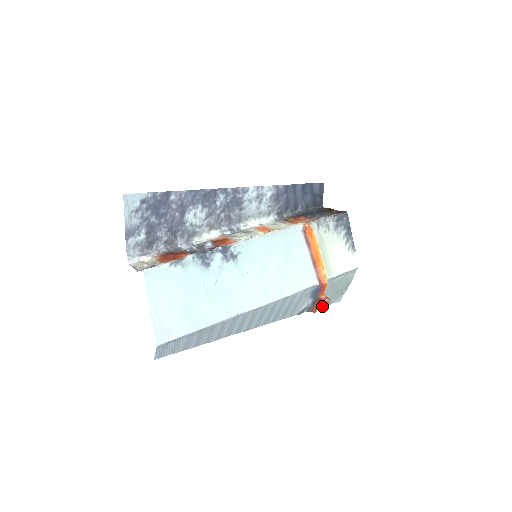
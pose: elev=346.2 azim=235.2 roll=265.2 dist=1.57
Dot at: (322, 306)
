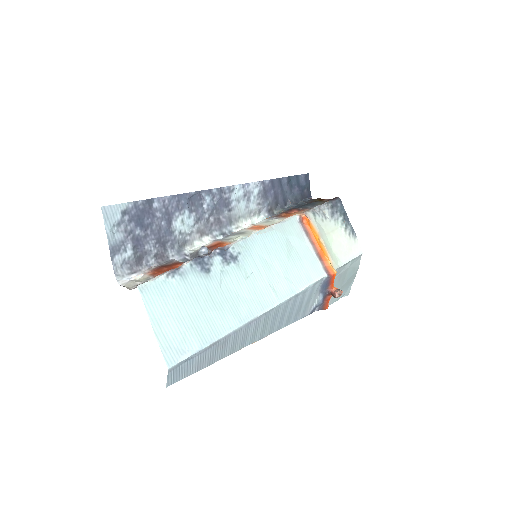
Dot at: (332, 302)
